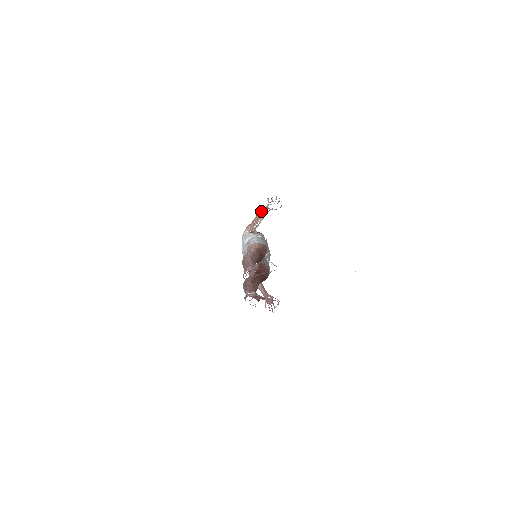
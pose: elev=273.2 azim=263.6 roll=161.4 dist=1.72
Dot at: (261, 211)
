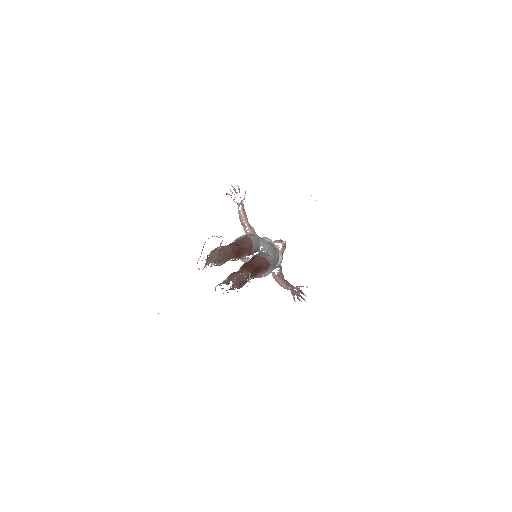
Dot at: (238, 212)
